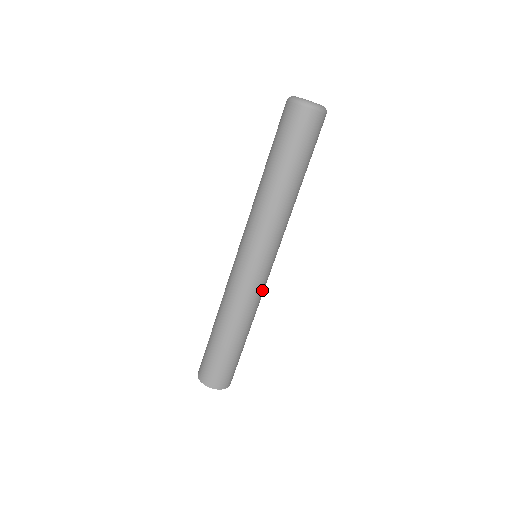
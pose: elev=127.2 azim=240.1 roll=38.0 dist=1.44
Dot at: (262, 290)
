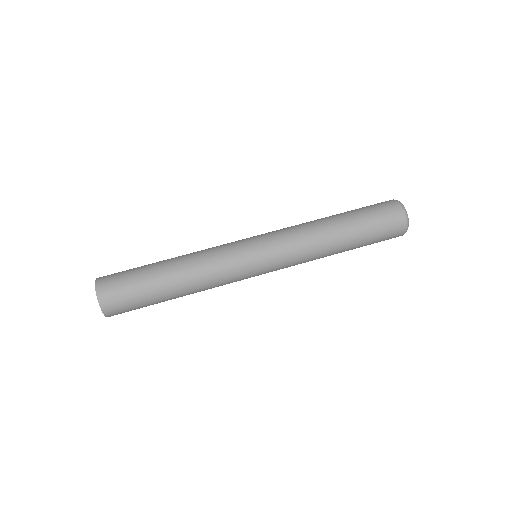
Dot at: (232, 281)
